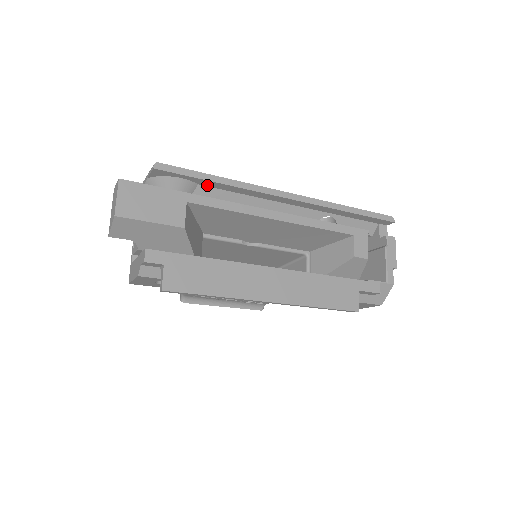
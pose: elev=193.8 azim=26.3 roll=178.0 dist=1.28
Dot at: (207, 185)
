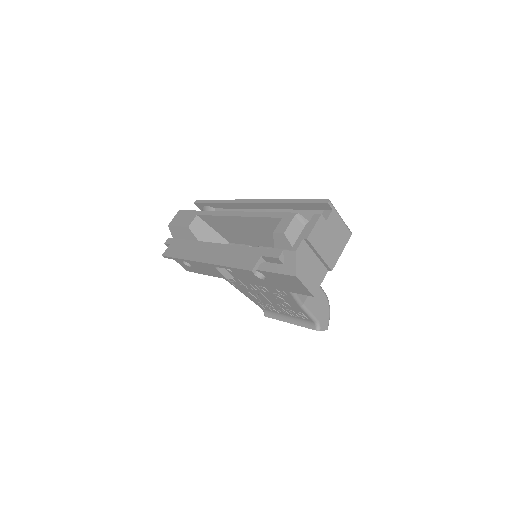
Dot at: (218, 207)
